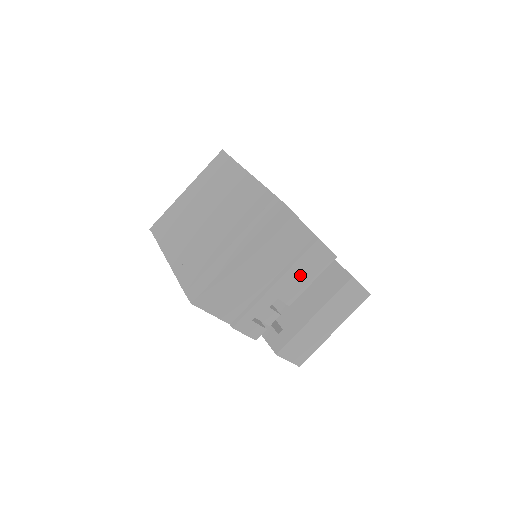
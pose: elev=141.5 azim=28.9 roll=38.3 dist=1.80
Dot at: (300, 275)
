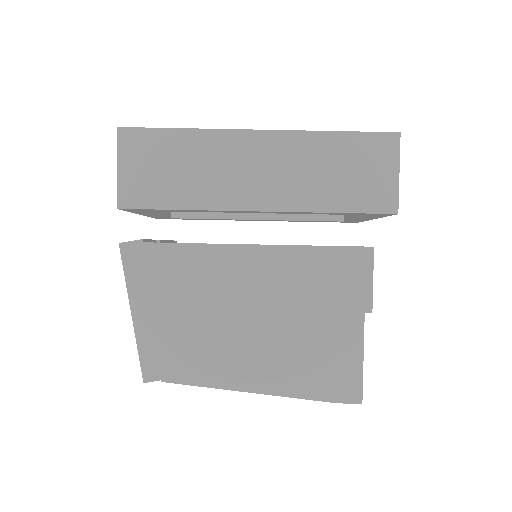
Dot at: occluded
